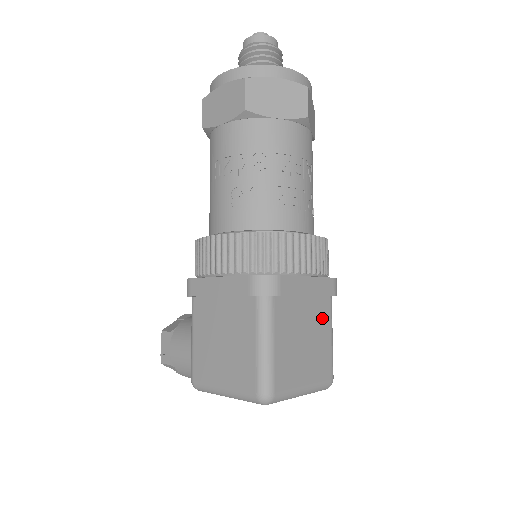
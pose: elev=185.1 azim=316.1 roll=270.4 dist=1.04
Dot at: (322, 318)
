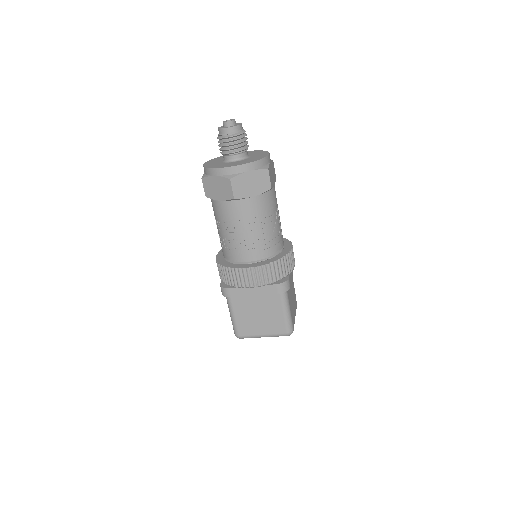
Dot at: (273, 304)
